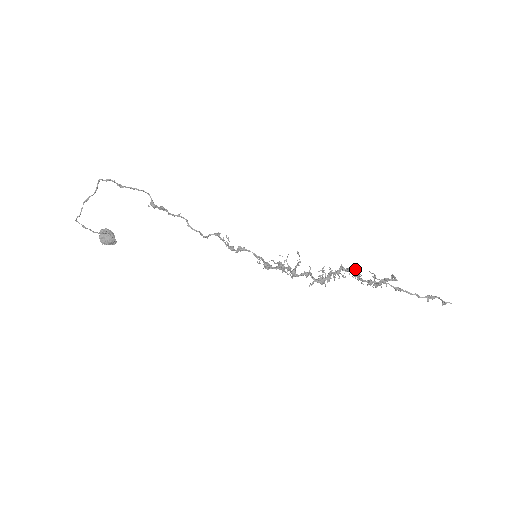
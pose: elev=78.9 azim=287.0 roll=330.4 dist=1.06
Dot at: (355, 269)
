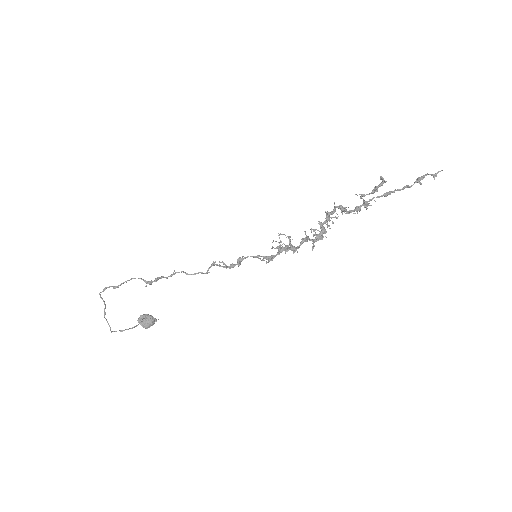
Dot at: (338, 207)
